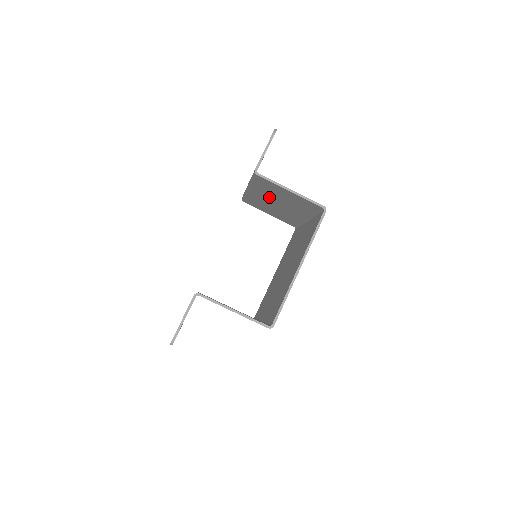
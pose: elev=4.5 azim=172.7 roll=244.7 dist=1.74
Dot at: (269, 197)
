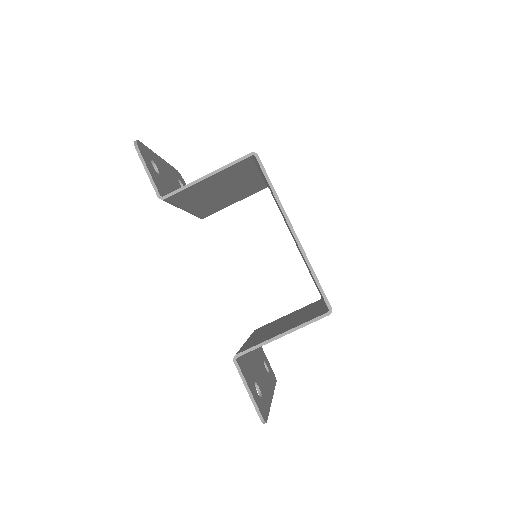
Dot at: (207, 197)
